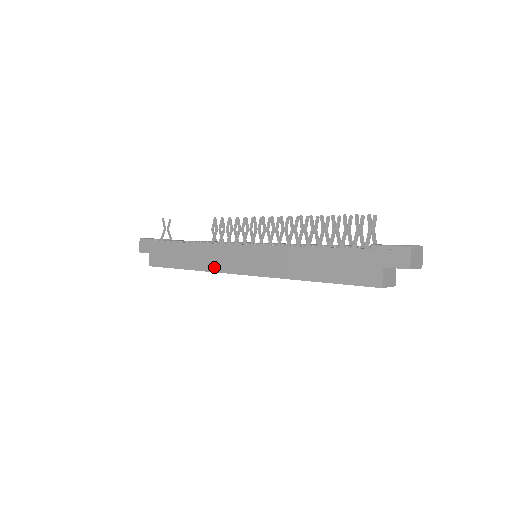
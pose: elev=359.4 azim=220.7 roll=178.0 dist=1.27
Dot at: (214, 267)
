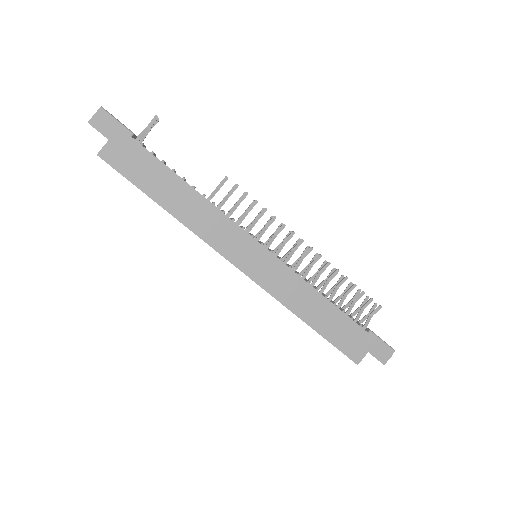
Dot at: (208, 236)
